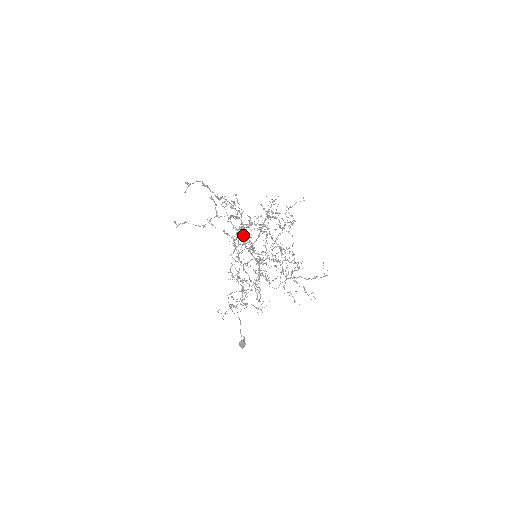
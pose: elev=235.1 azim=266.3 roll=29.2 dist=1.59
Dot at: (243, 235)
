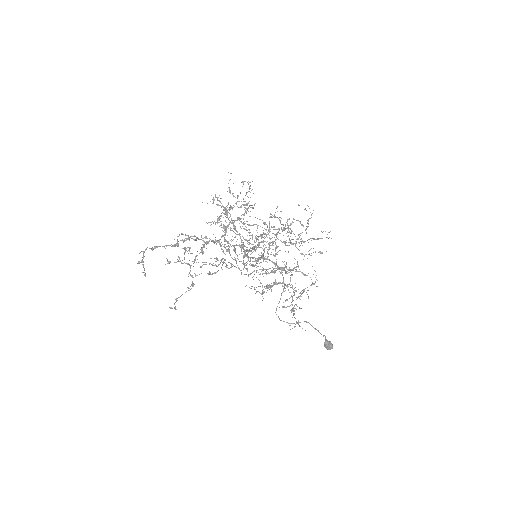
Dot at: occluded
